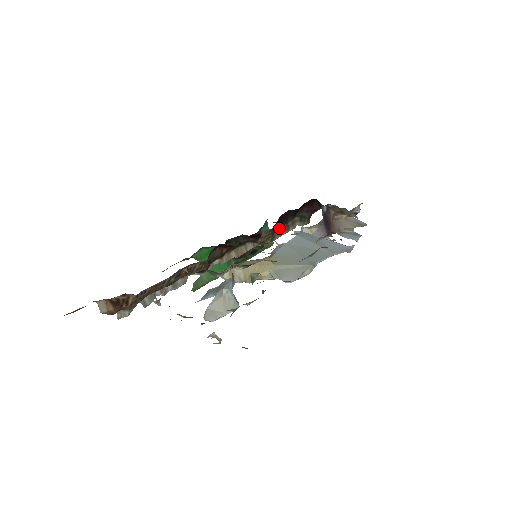
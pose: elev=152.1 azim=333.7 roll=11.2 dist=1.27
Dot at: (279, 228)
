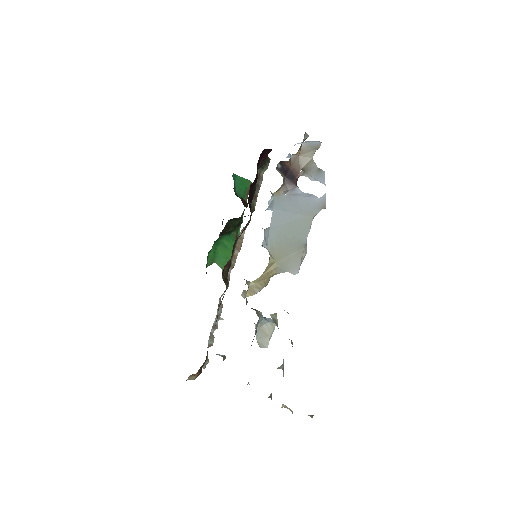
Dot at: occluded
